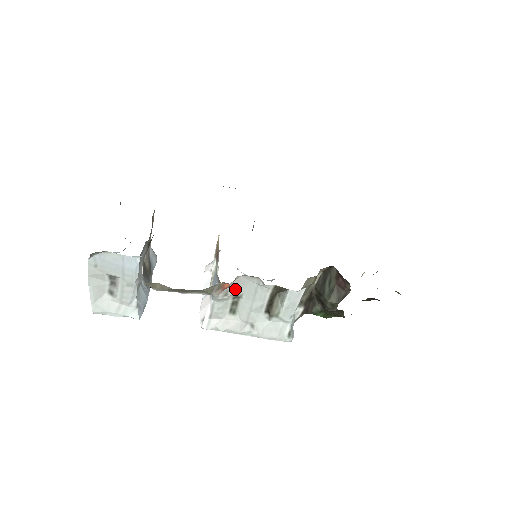
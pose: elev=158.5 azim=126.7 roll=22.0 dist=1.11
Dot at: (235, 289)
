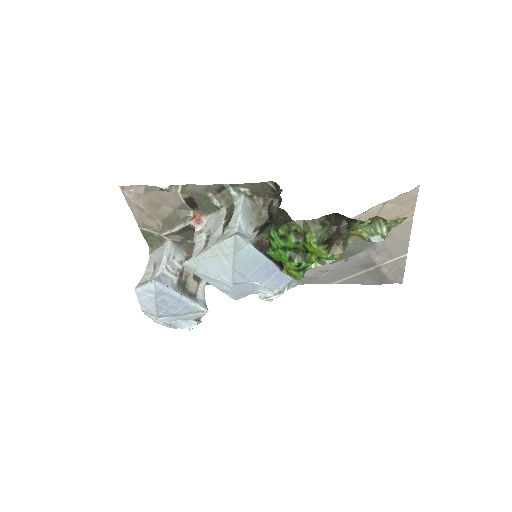
Dot at: (207, 228)
